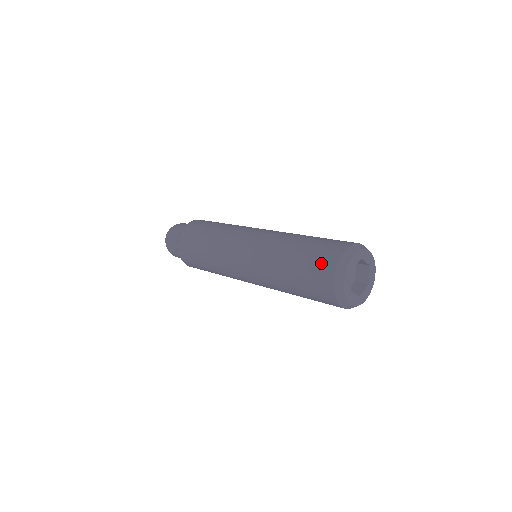
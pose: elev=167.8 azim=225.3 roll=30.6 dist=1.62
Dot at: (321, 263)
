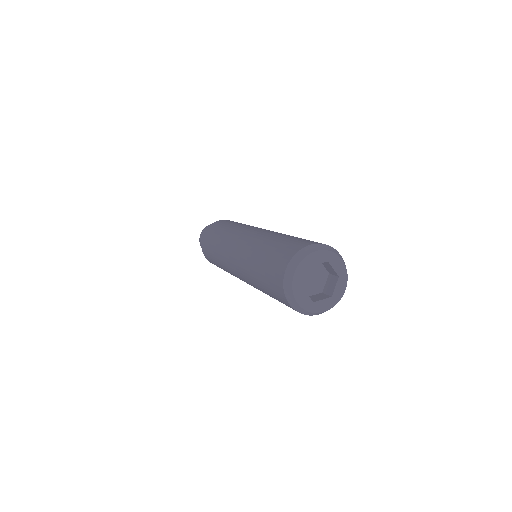
Dot at: (274, 286)
